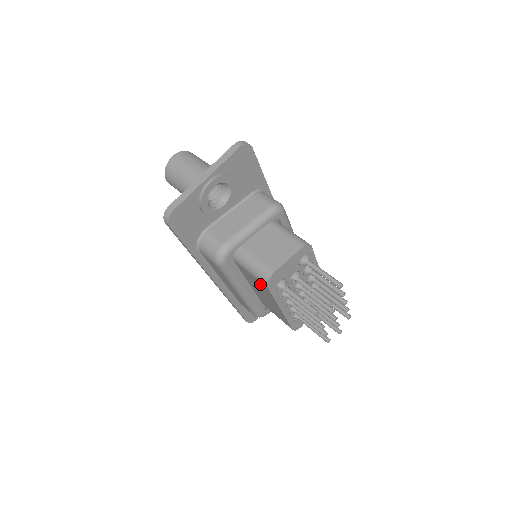
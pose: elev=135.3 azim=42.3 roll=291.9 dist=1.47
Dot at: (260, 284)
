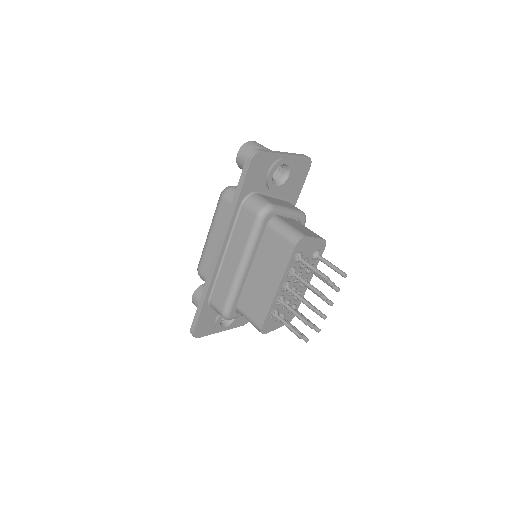
Dot at: (283, 248)
